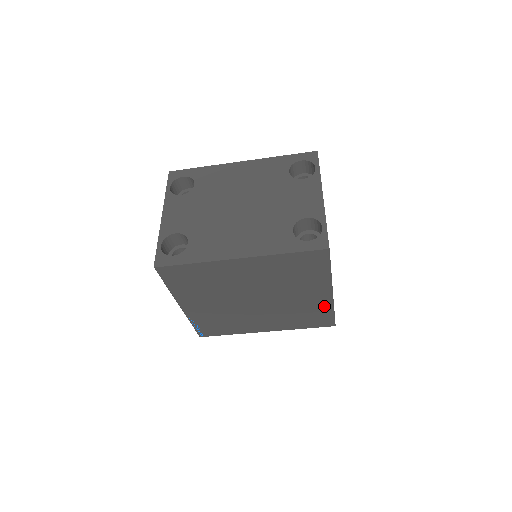
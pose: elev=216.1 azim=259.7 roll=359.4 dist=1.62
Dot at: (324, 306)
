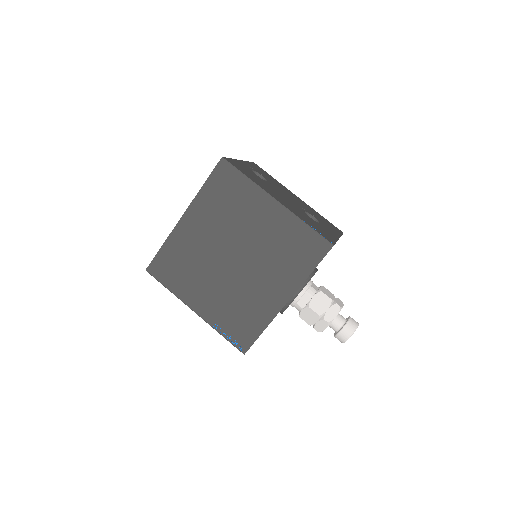
Dot at: (291, 224)
